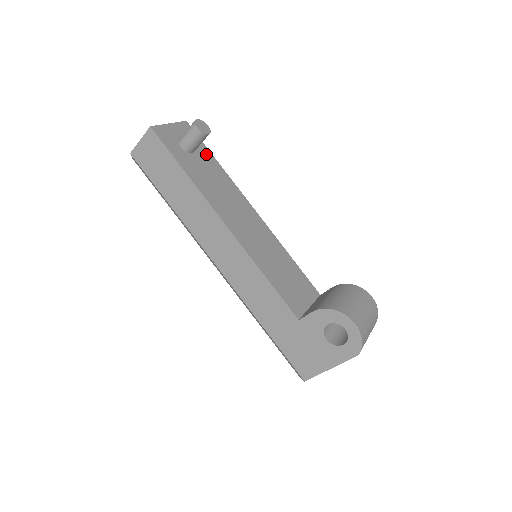
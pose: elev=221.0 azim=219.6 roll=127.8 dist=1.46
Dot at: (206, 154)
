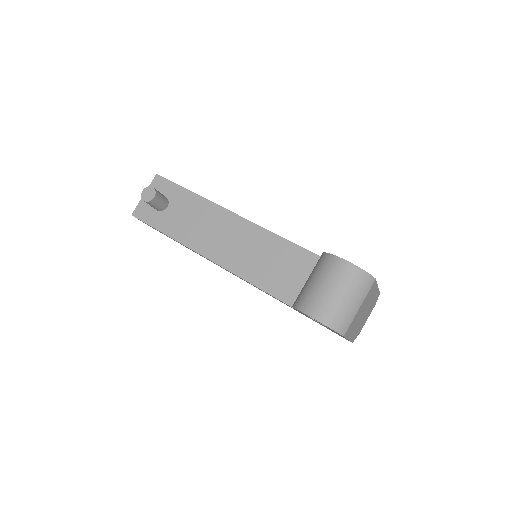
Dot at: (179, 194)
